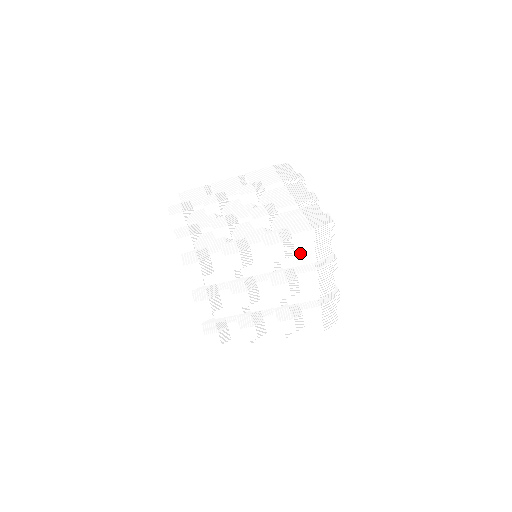
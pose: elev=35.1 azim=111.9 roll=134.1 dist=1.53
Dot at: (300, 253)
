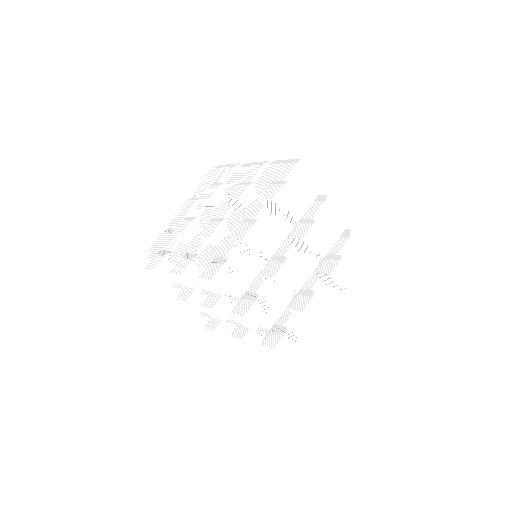
Dot at: (301, 195)
